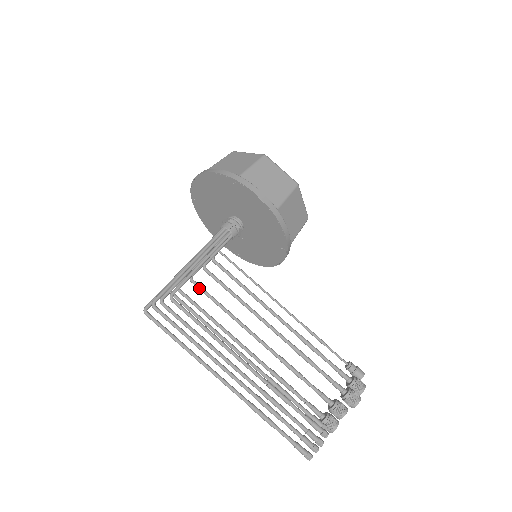
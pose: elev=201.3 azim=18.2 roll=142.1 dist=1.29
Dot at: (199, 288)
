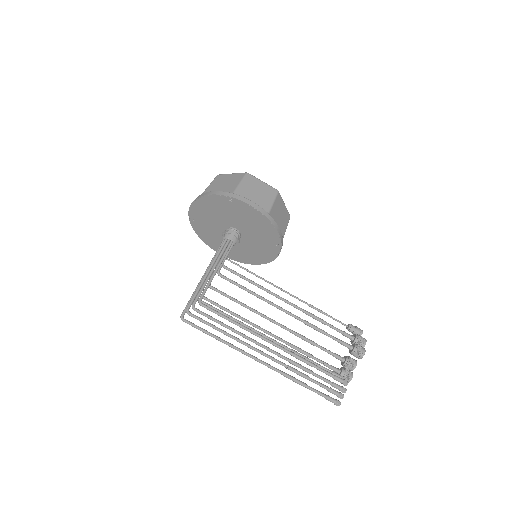
Dot at: (218, 291)
